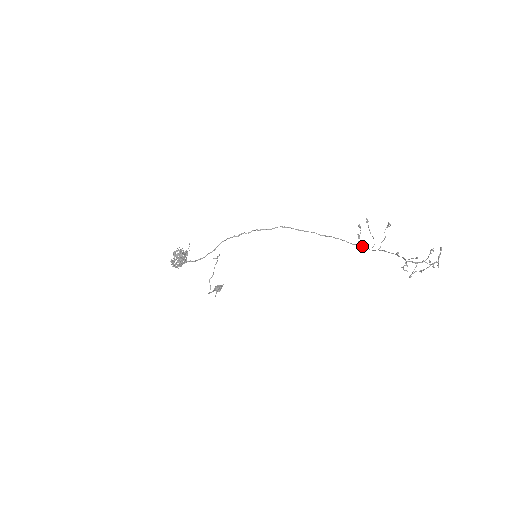
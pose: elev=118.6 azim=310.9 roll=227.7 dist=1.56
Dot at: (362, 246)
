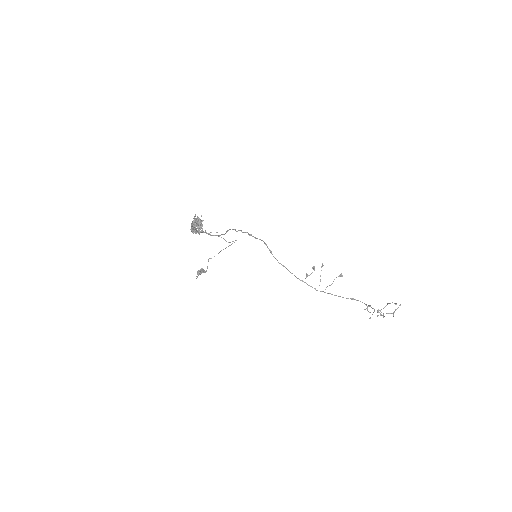
Dot at: occluded
